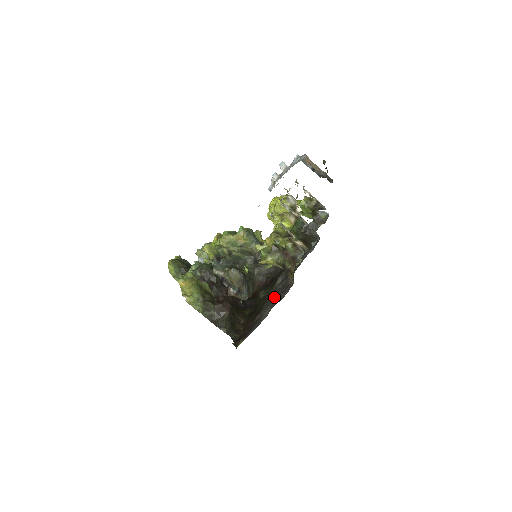
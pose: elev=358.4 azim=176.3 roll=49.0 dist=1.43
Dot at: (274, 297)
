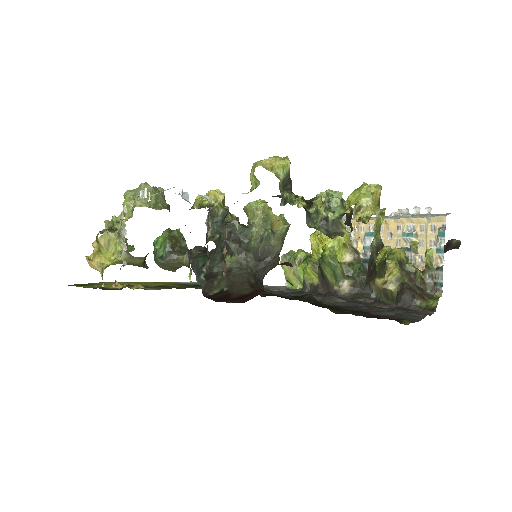
Dot at: (380, 308)
